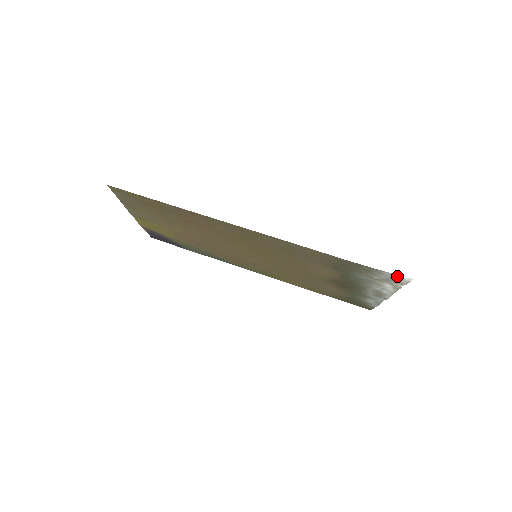
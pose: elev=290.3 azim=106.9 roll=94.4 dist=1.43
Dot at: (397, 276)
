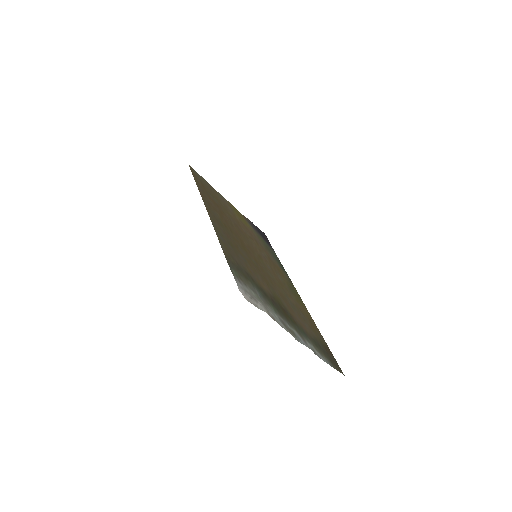
Dot at: (240, 288)
